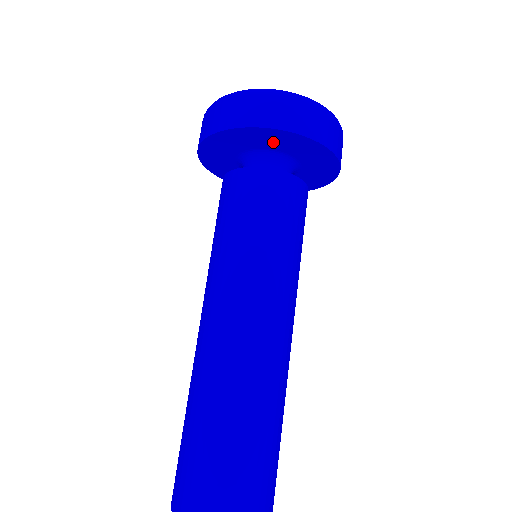
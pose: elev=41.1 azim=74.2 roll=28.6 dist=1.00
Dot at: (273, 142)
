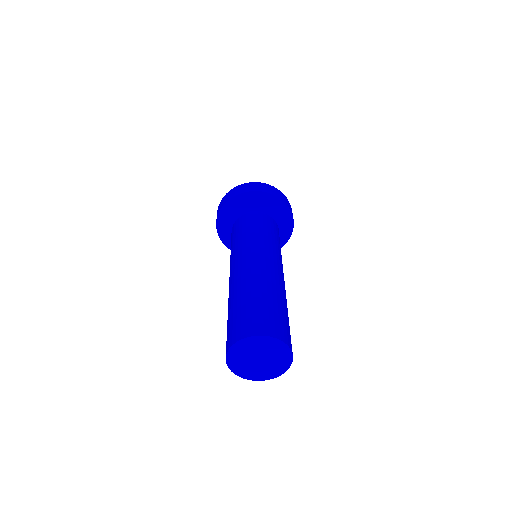
Dot at: (240, 207)
